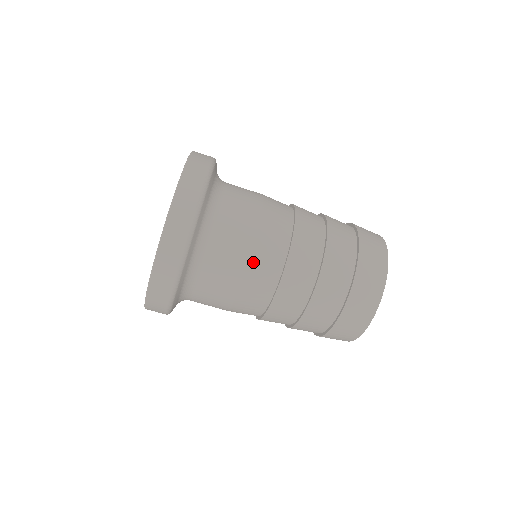
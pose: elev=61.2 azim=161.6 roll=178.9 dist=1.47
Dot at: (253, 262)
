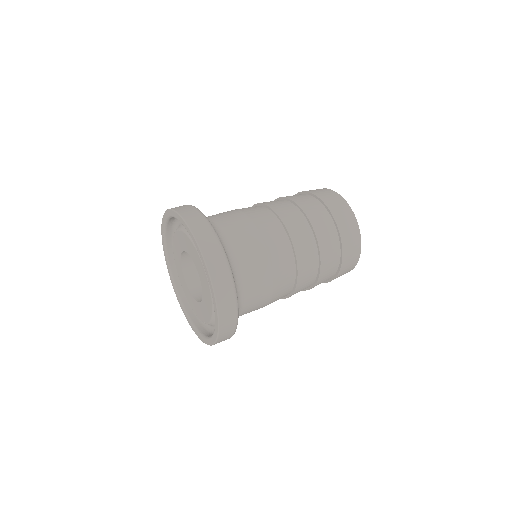
Dot at: (274, 266)
